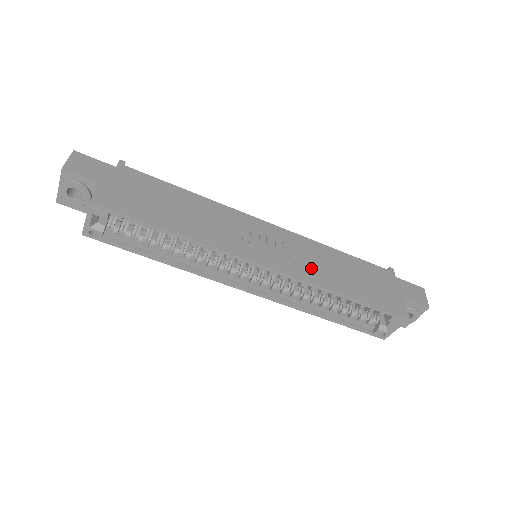
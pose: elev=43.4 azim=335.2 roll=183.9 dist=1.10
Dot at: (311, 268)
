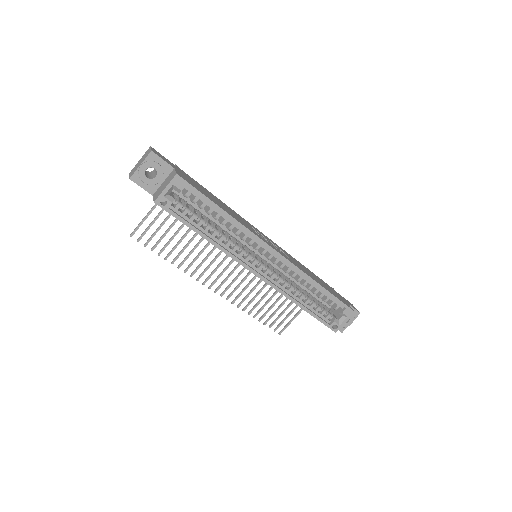
Dot at: (298, 265)
